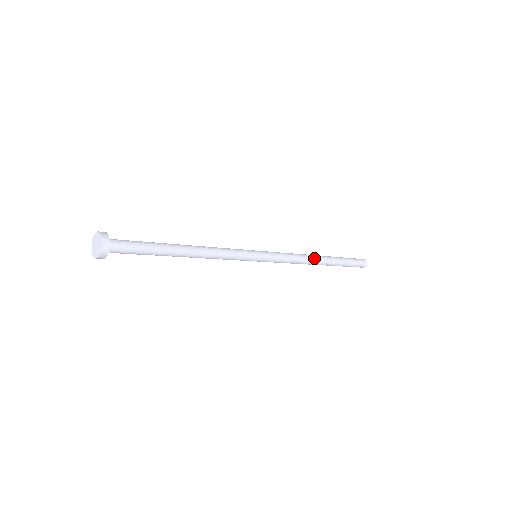
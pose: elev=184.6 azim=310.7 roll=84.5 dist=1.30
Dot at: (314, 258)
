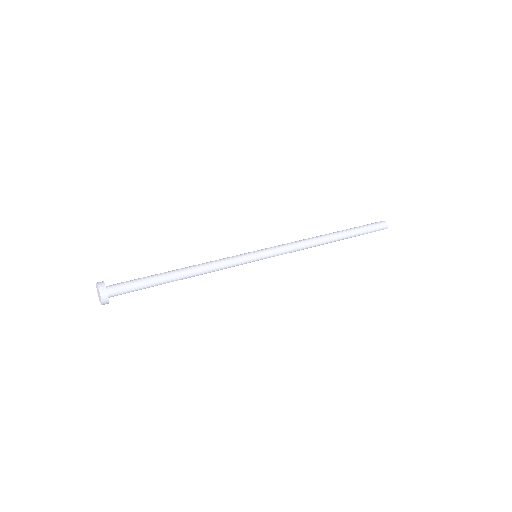
Dot at: (322, 242)
